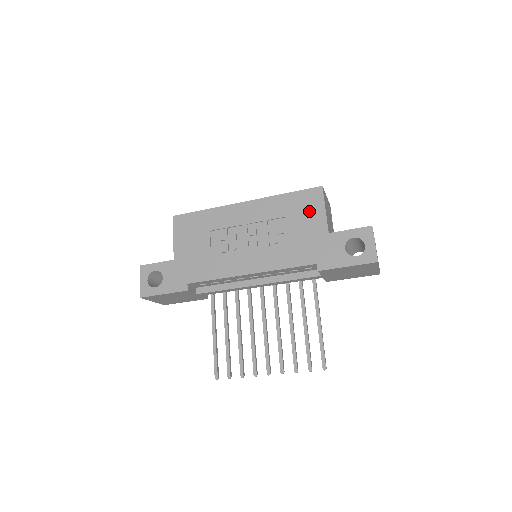
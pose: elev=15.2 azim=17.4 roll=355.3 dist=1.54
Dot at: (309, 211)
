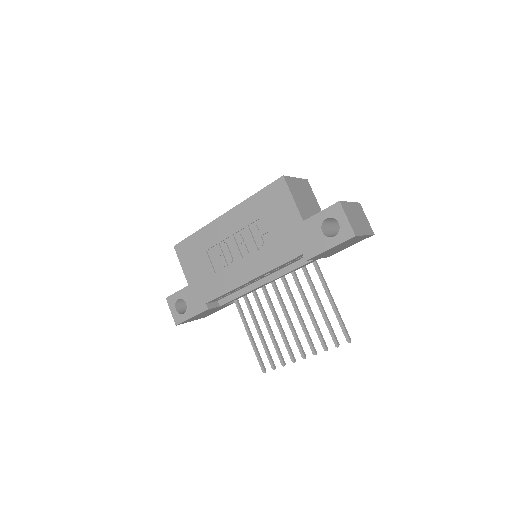
Dot at: (280, 205)
